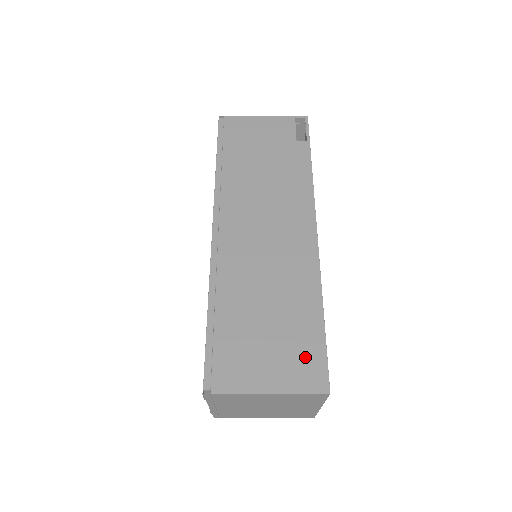
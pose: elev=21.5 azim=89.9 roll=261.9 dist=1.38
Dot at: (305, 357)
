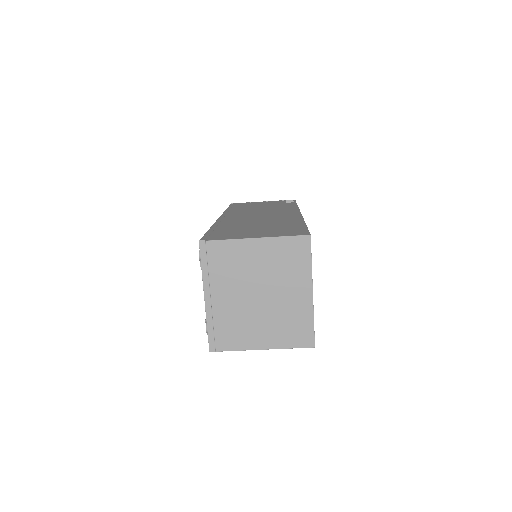
Dot at: (289, 230)
